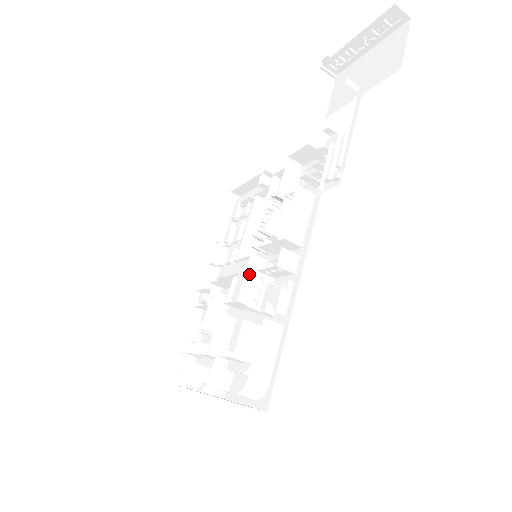
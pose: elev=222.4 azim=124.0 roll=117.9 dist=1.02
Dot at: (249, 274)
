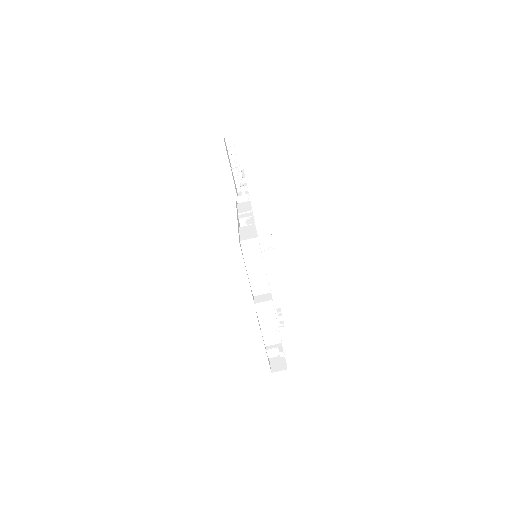
Dot at: occluded
